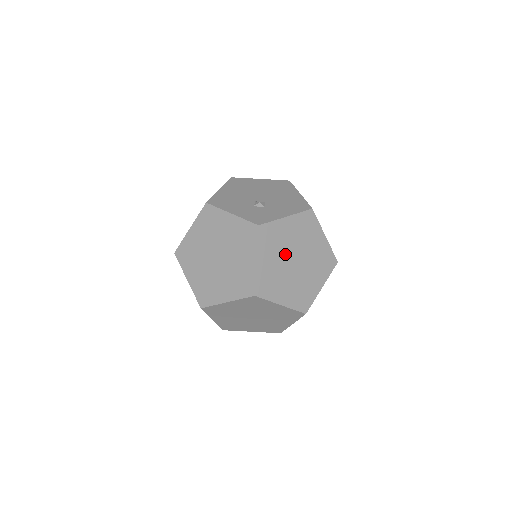
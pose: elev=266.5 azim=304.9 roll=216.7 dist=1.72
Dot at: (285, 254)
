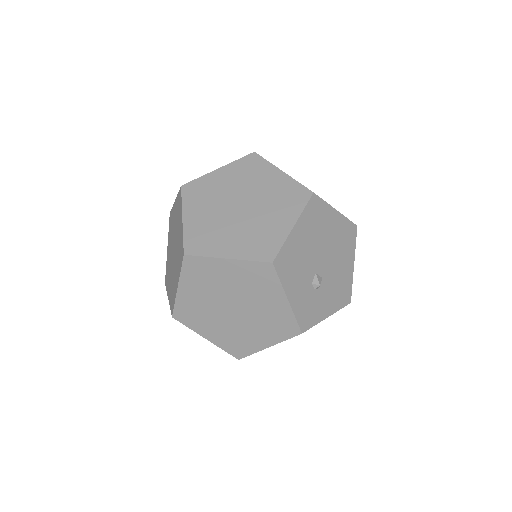
Dot at: occluded
